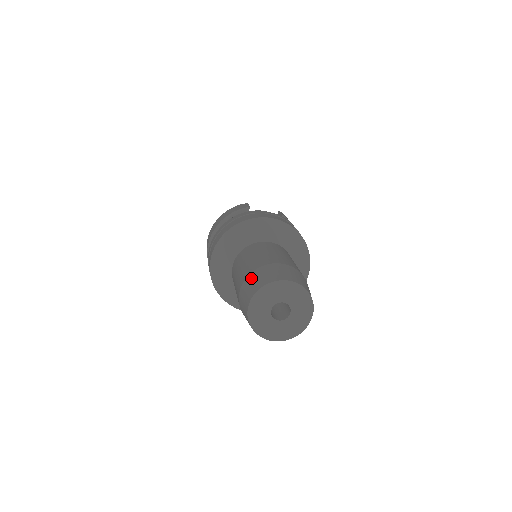
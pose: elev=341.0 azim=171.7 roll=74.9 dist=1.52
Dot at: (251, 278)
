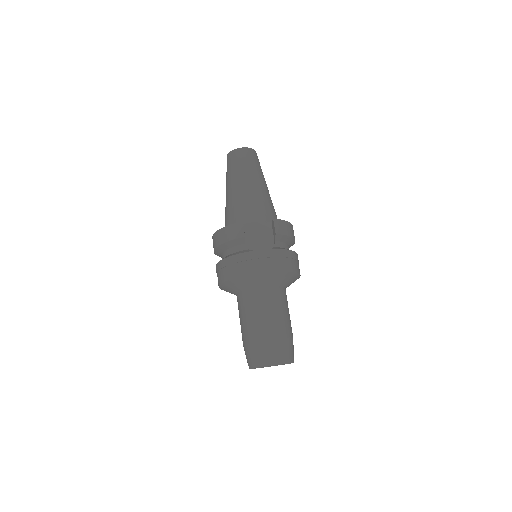
Dot at: (249, 350)
